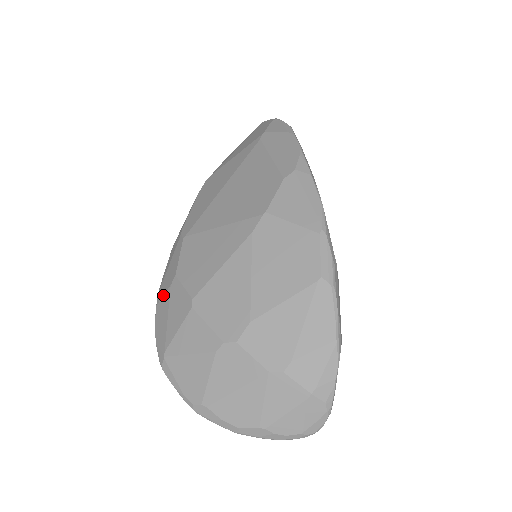
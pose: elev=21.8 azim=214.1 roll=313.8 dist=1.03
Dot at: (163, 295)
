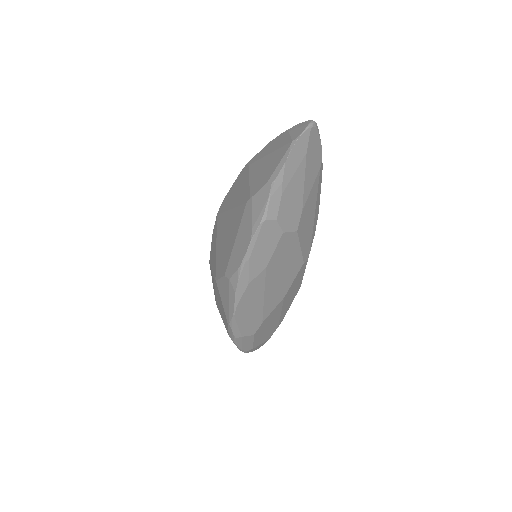
Dot at: occluded
